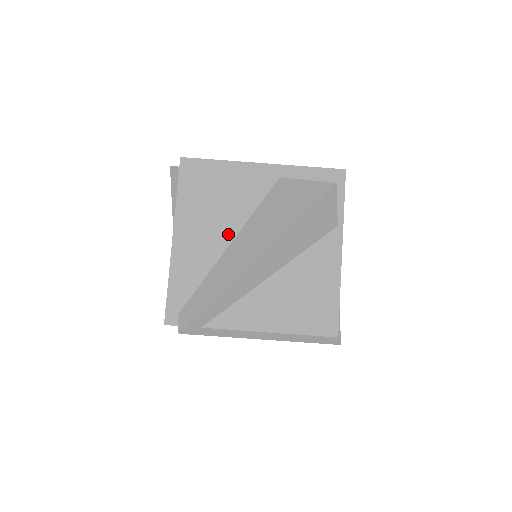
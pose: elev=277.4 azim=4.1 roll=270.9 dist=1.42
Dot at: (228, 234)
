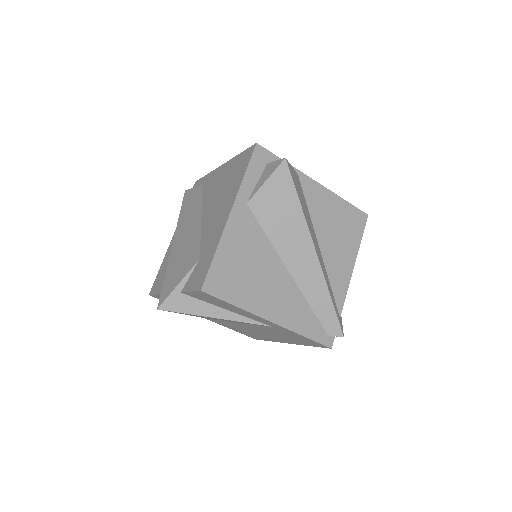
Dot at: (280, 270)
